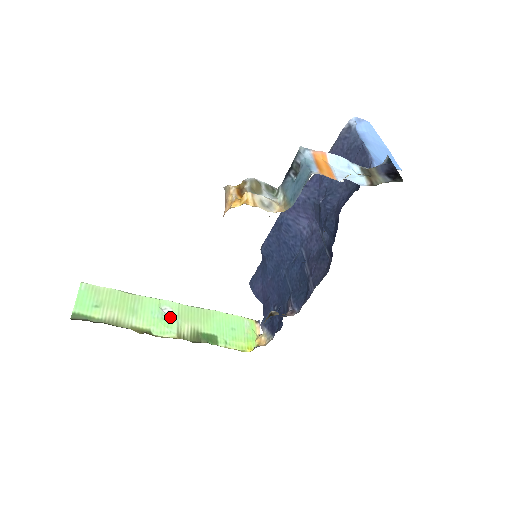
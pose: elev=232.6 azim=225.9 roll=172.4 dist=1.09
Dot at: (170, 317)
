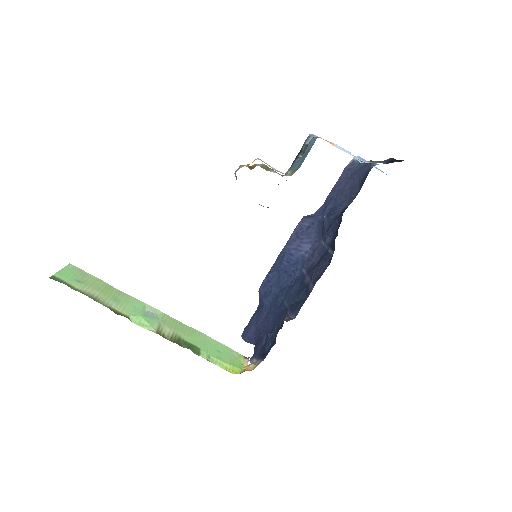
Dot at: (153, 317)
